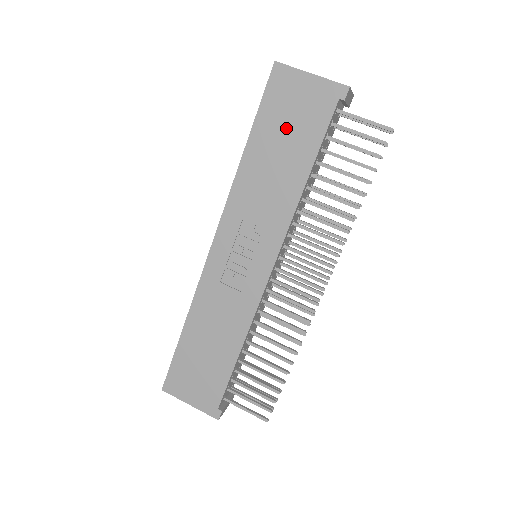
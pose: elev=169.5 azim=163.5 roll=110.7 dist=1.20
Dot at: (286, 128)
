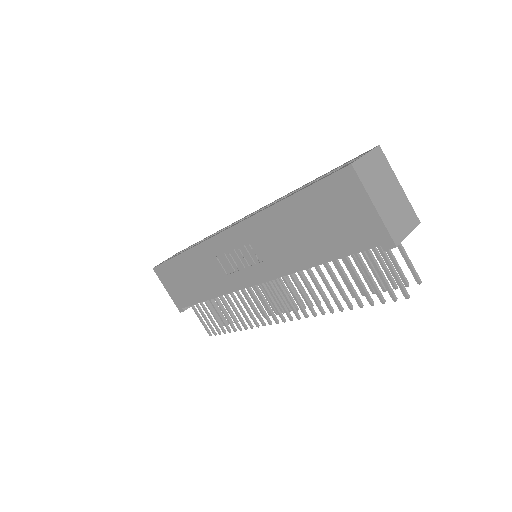
Dot at: (323, 221)
